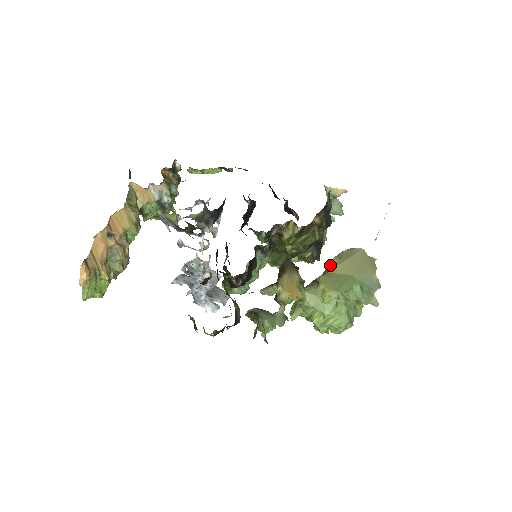
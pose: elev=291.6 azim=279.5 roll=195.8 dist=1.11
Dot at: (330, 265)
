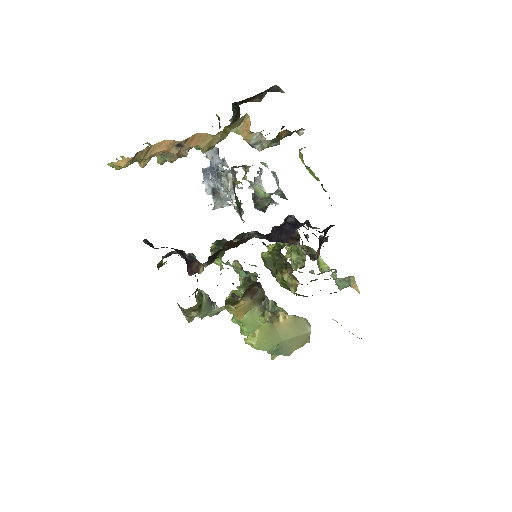
Dot at: (282, 319)
